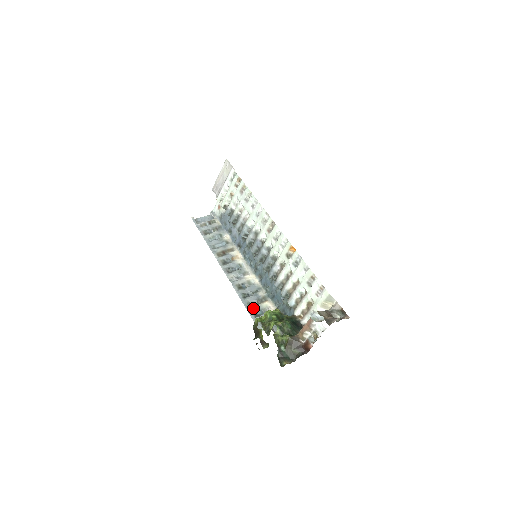
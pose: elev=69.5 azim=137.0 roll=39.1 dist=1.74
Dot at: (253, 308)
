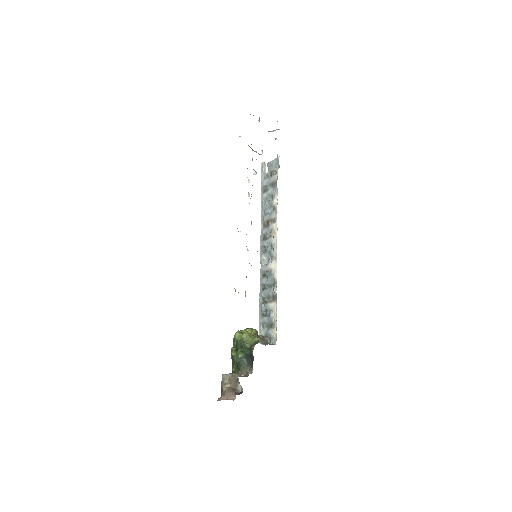
Dot at: (263, 305)
